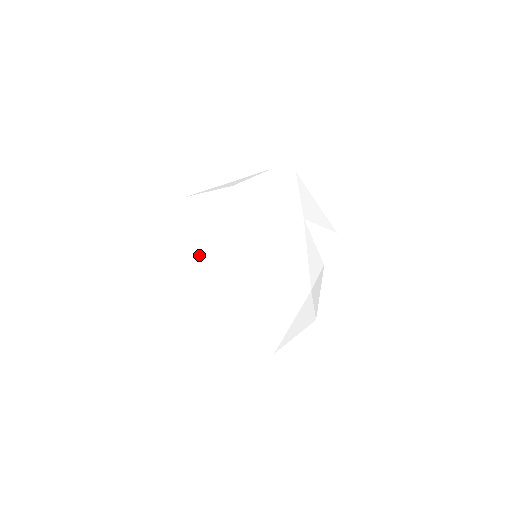
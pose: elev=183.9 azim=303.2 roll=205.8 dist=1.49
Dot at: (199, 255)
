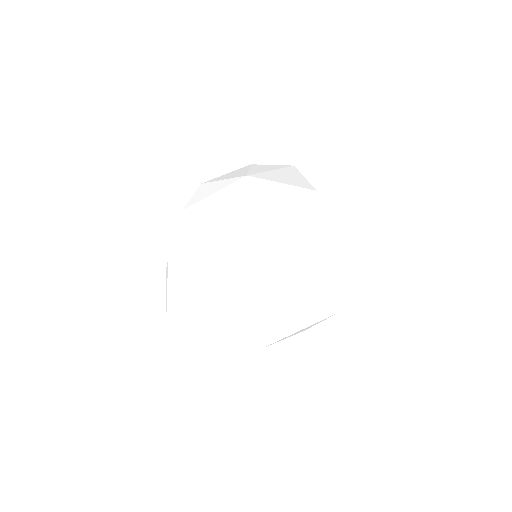
Dot at: occluded
